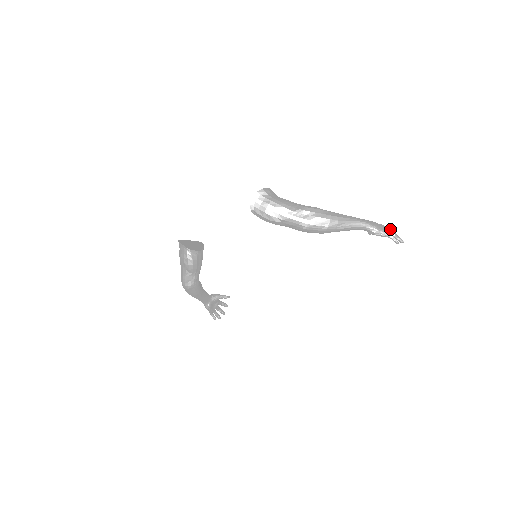
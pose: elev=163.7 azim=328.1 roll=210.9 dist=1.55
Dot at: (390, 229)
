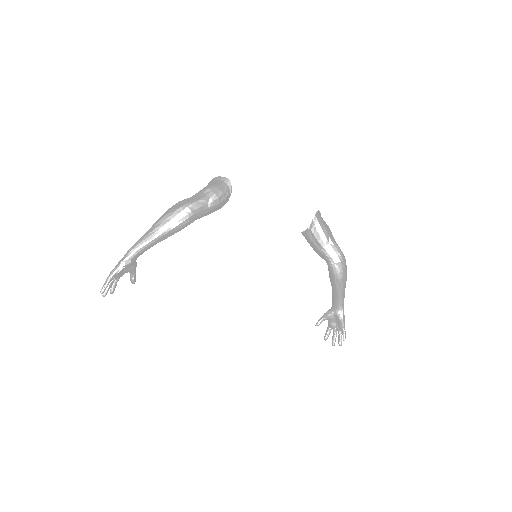
Dot at: (336, 330)
